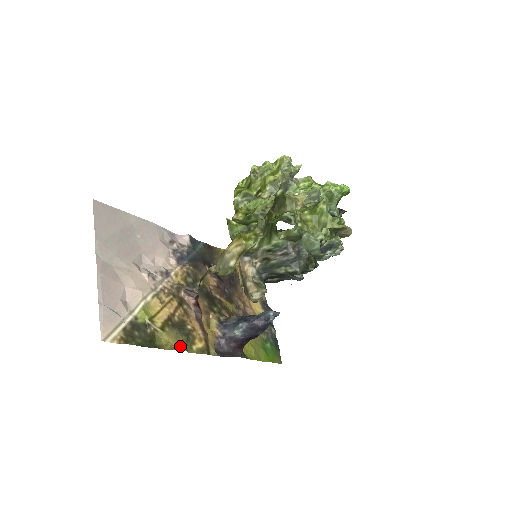
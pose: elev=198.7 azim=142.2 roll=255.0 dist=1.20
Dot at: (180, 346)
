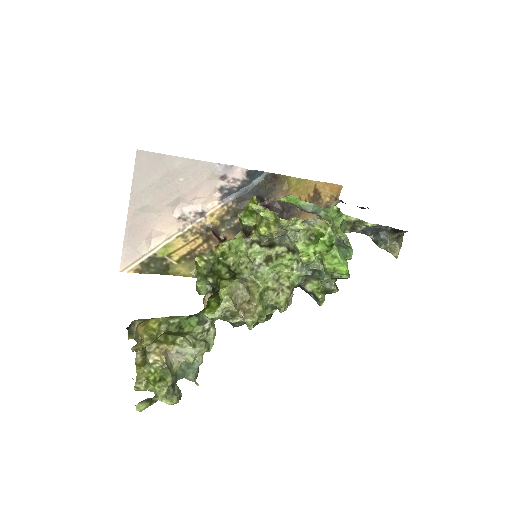
Dot at: (191, 274)
